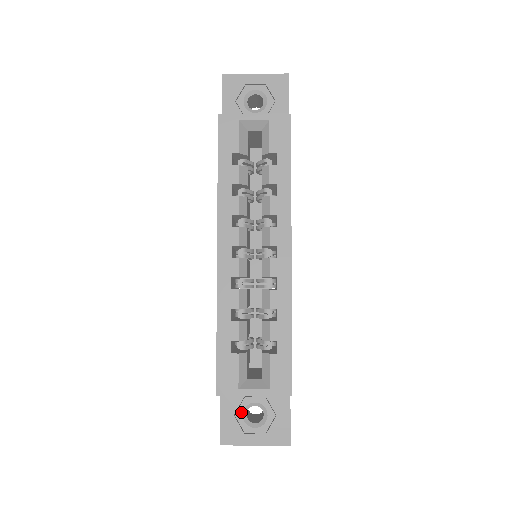
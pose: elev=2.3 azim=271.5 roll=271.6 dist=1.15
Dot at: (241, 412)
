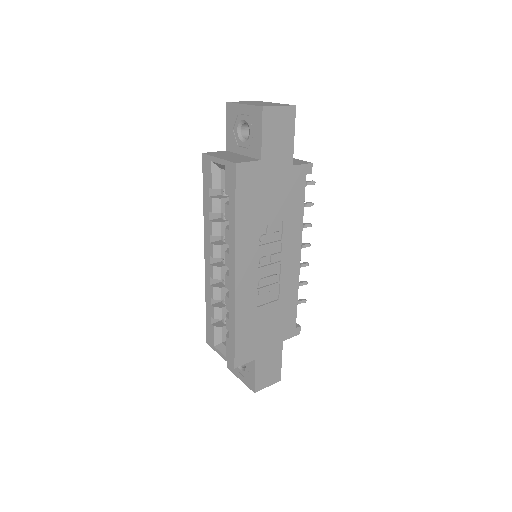
Dot at: occluded
